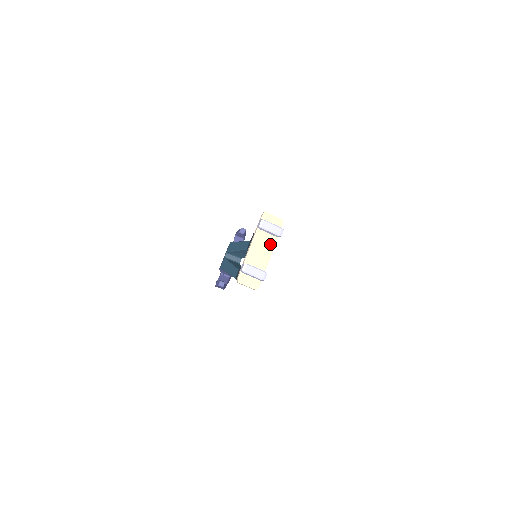
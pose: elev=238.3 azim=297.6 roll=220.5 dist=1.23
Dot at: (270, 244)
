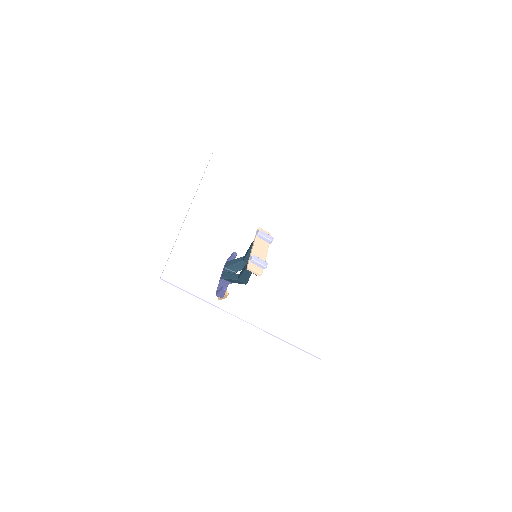
Dot at: (265, 247)
